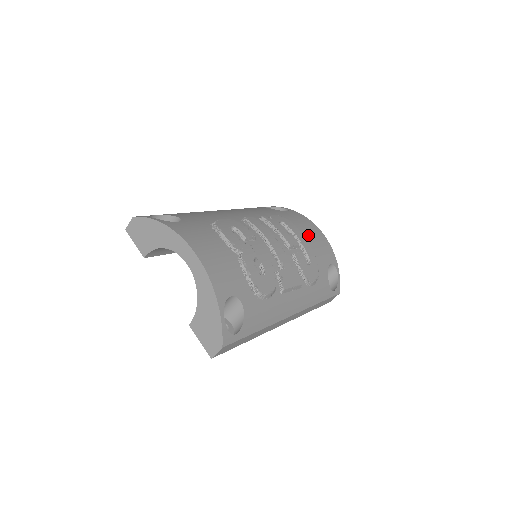
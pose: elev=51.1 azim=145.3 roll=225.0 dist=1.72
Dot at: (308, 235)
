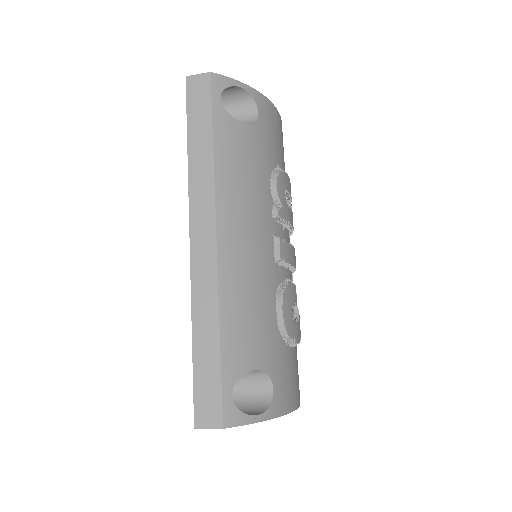
Dot at: occluded
